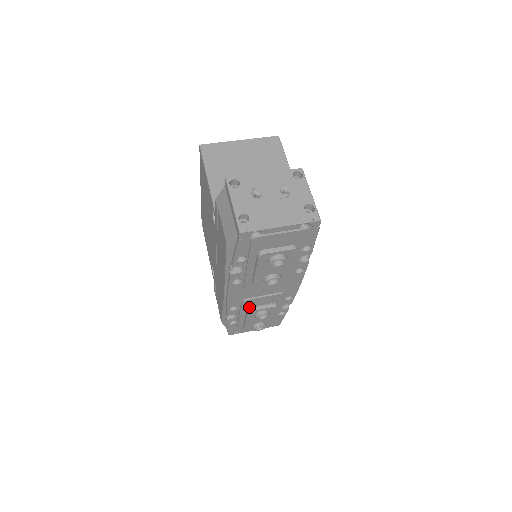
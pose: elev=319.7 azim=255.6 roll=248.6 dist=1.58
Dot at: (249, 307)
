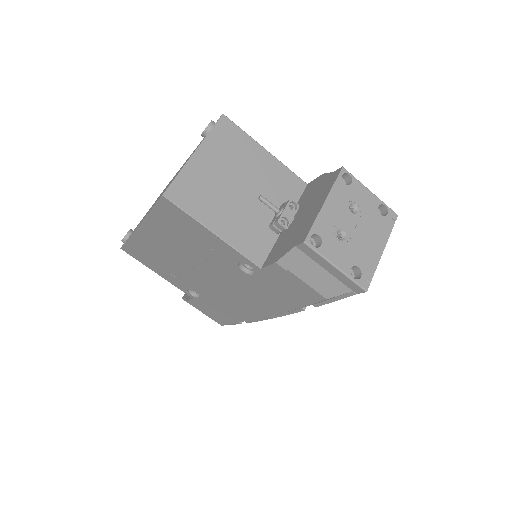
Dot at: occluded
